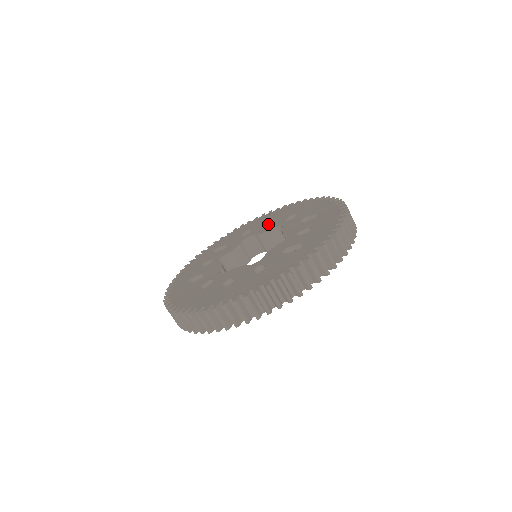
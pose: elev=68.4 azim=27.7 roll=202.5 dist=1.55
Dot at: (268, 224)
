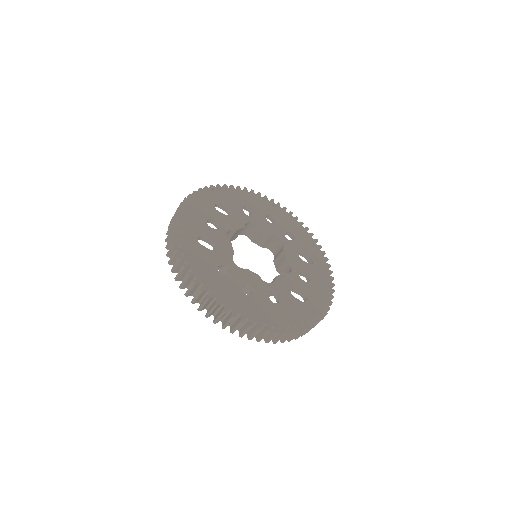
Dot at: (269, 222)
